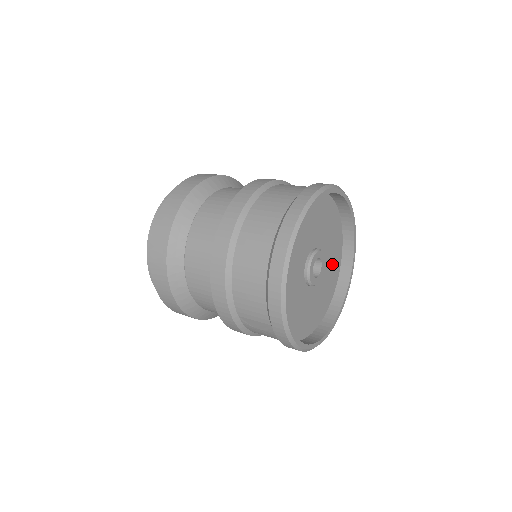
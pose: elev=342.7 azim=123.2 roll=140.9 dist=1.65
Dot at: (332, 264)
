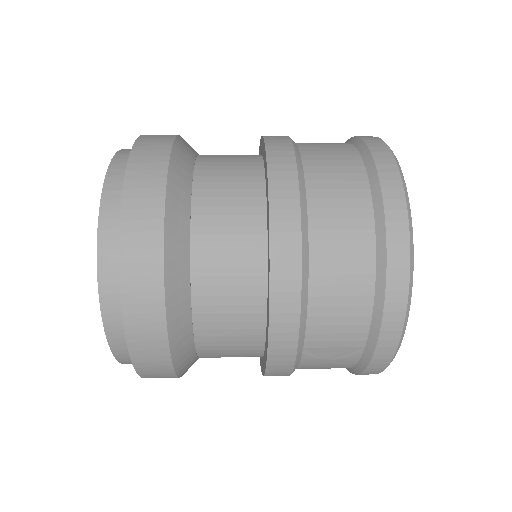
Dot at: occluded
